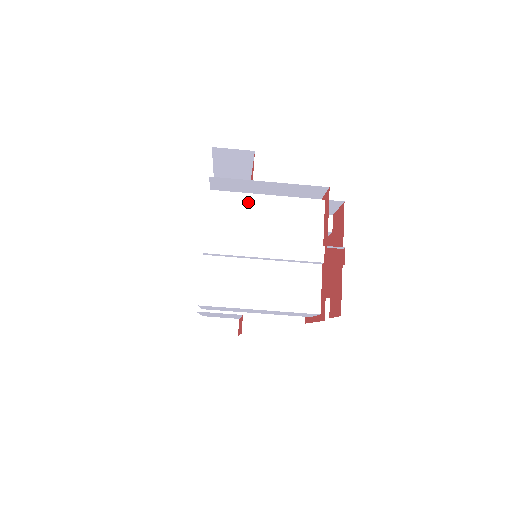
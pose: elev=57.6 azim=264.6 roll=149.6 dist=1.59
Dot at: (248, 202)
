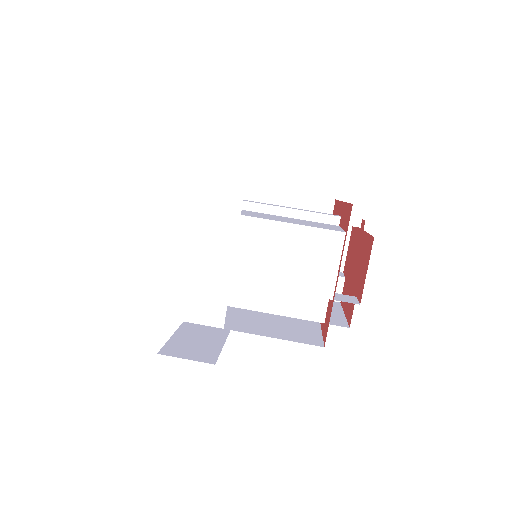
Dot at: occluded
